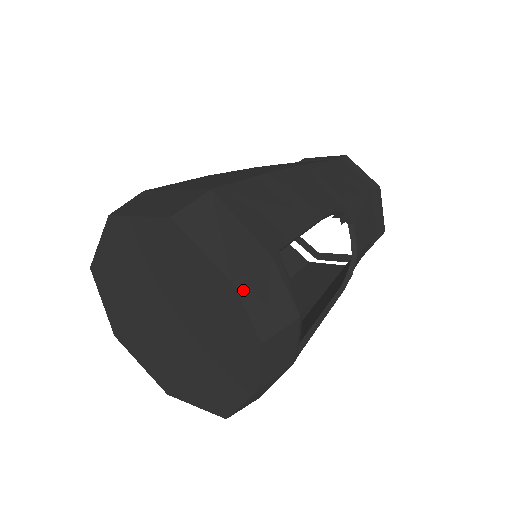
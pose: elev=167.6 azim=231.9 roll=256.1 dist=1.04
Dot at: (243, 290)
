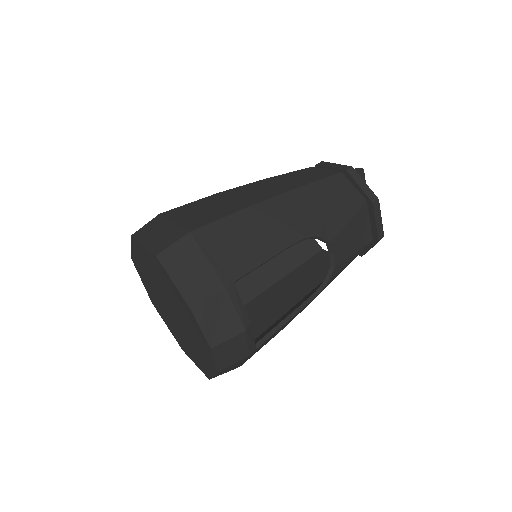
Dot at: (198, 313)
